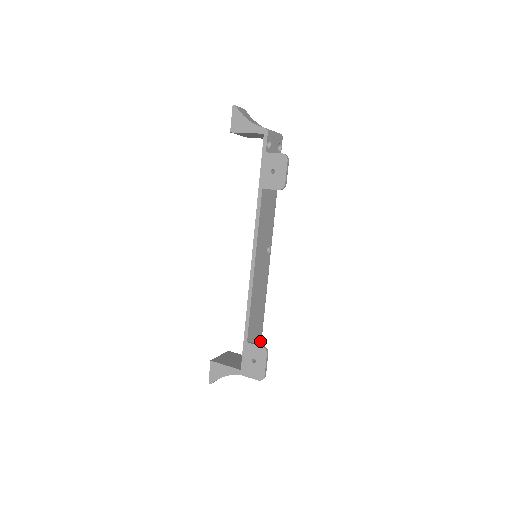
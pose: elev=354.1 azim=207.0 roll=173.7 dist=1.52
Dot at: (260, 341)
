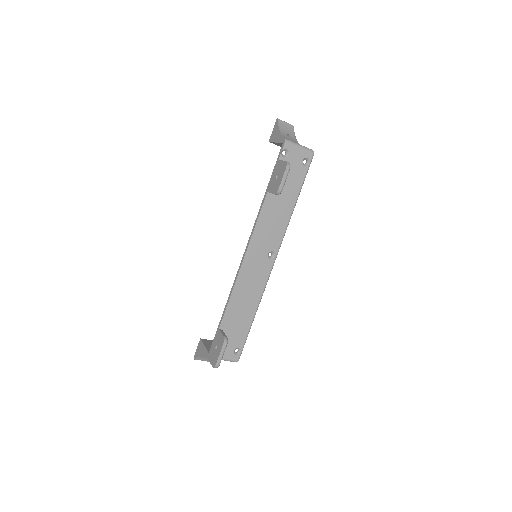
Dot at: (243, 340)
